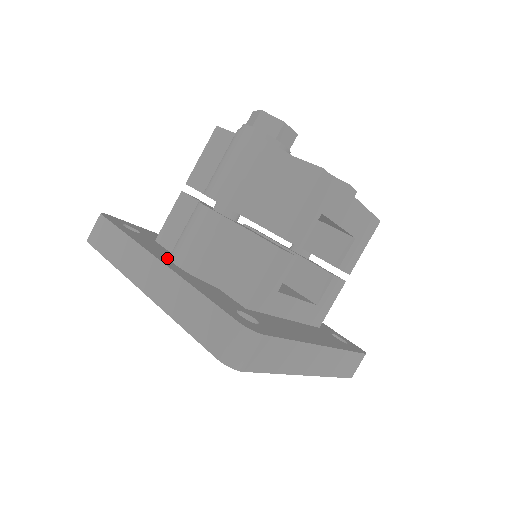
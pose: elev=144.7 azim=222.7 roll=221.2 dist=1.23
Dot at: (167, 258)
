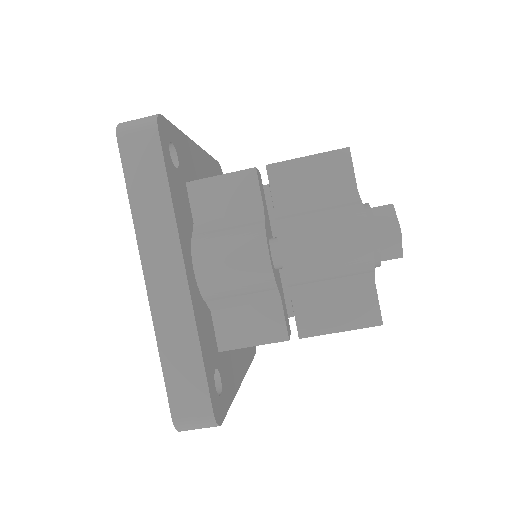
Dot at: (190, 251)
